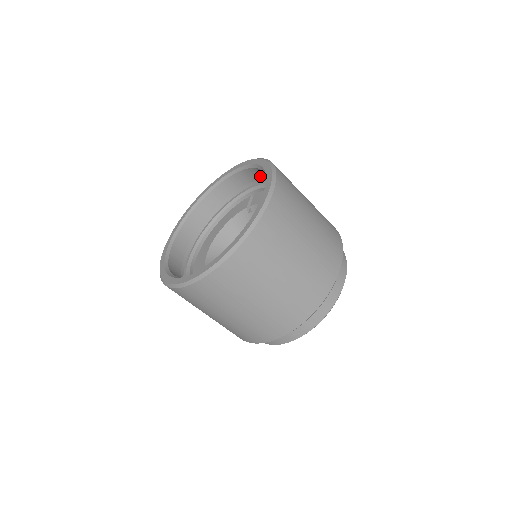
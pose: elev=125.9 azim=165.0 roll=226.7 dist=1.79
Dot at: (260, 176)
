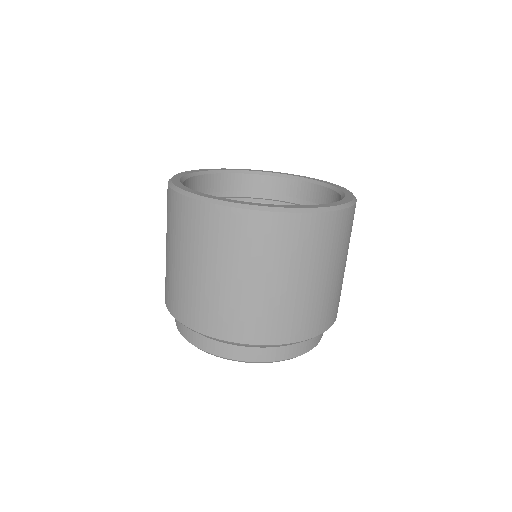
Dot at: (296, 192)
